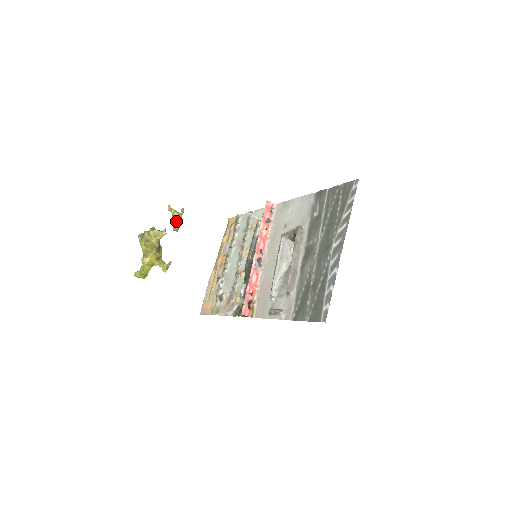
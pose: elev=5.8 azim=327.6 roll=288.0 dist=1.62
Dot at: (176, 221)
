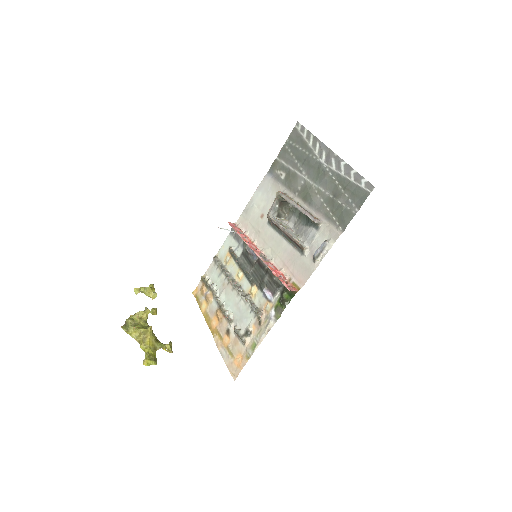
Dot at: (152, 296)
